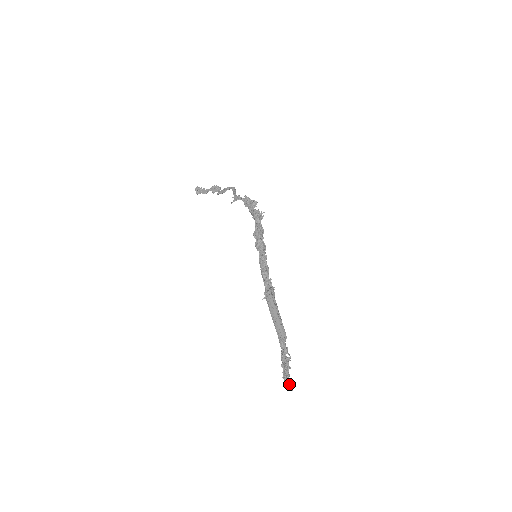
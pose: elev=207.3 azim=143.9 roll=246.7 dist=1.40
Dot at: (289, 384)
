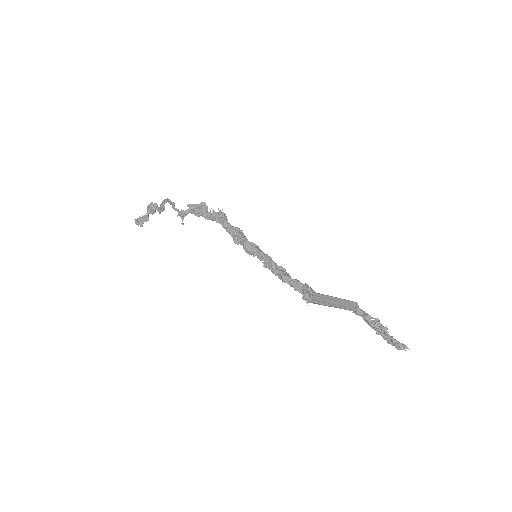
Dot at: (400, 346)
